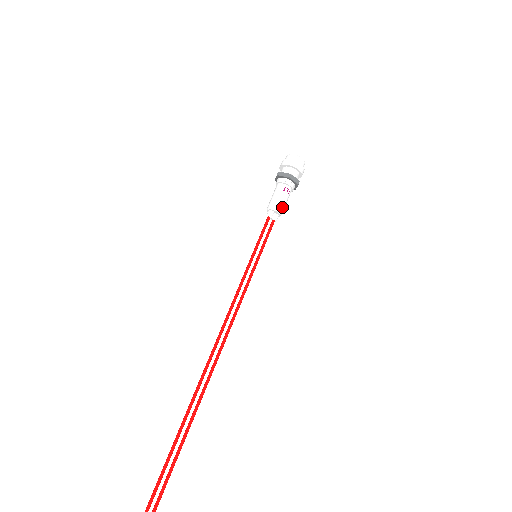
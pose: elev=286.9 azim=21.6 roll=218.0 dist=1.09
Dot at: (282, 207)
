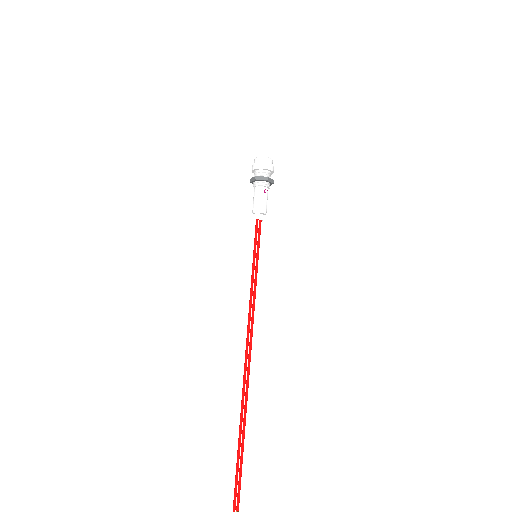
Dot at: (266, 208)
